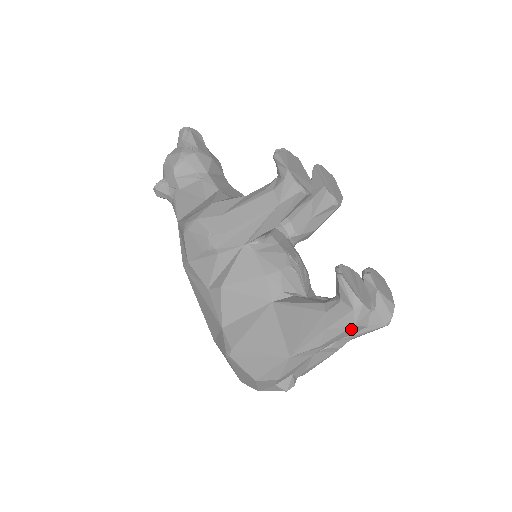
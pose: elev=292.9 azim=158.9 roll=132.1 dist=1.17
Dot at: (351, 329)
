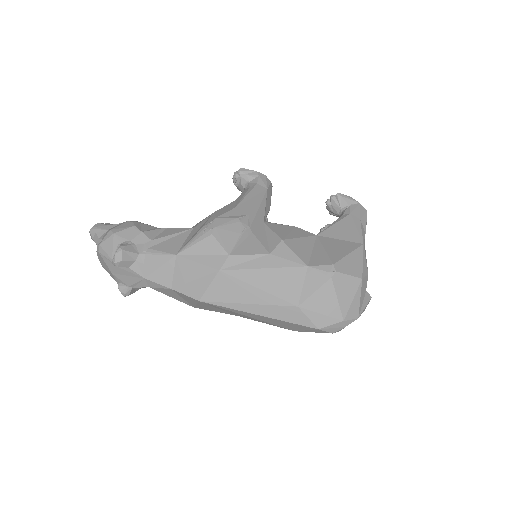
Dot at: occluded
